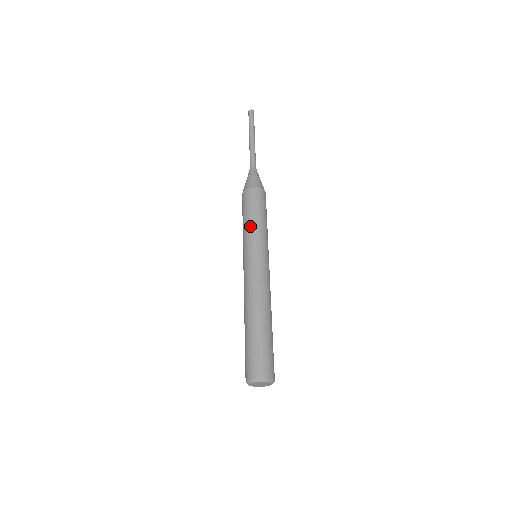
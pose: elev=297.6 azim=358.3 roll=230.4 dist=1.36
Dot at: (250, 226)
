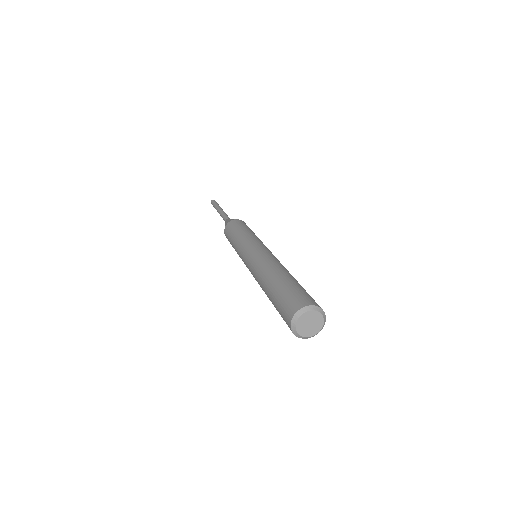
Dot at: (240, 236)
